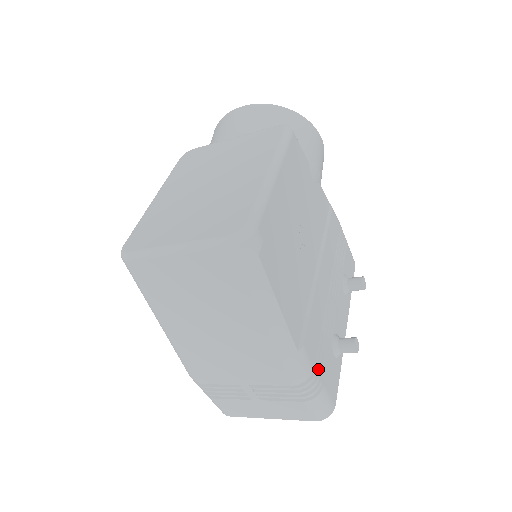
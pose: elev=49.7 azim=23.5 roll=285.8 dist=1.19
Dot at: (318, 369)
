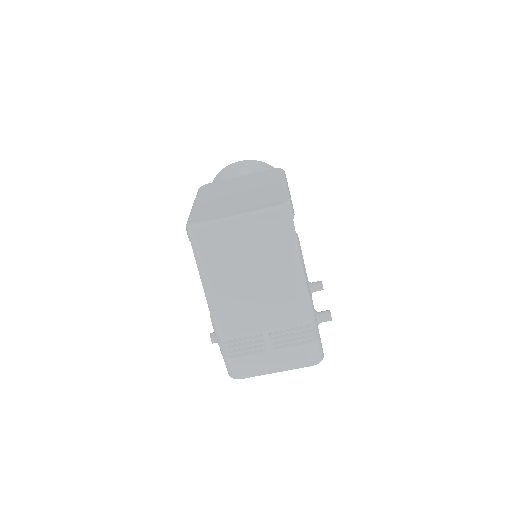
Dot at: occluded
